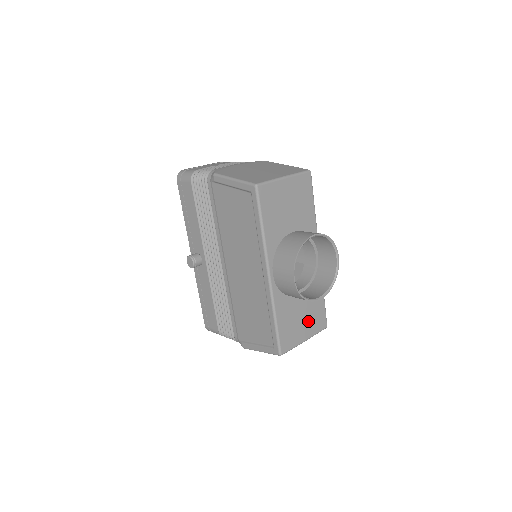
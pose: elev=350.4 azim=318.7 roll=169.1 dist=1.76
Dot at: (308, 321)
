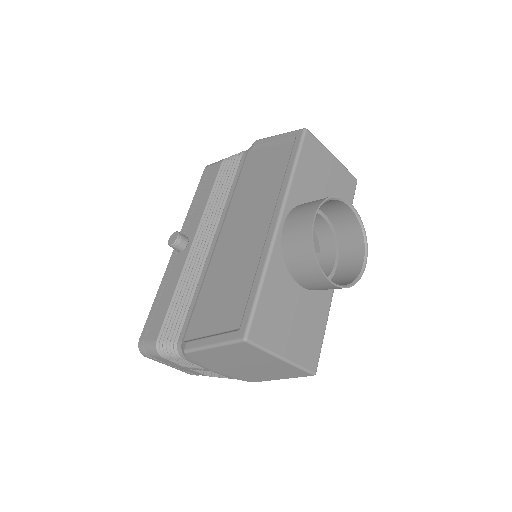
Dot at: (297, 334)
